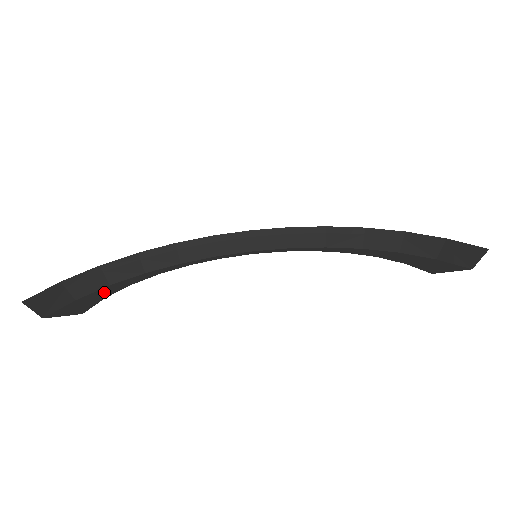
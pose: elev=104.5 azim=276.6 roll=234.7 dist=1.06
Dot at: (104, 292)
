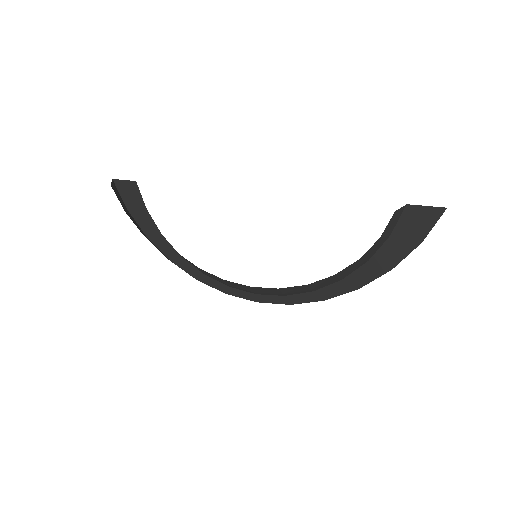
Dot at: occluded
